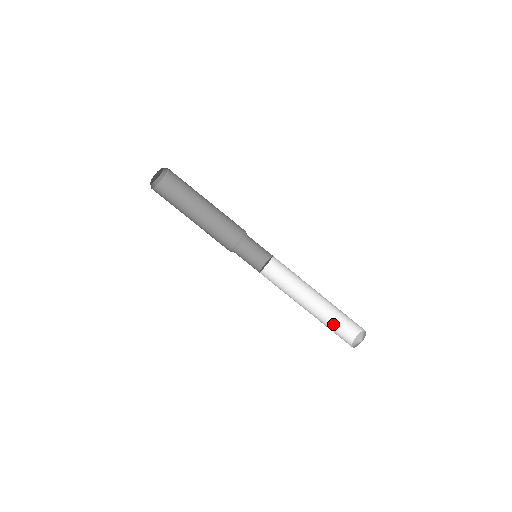
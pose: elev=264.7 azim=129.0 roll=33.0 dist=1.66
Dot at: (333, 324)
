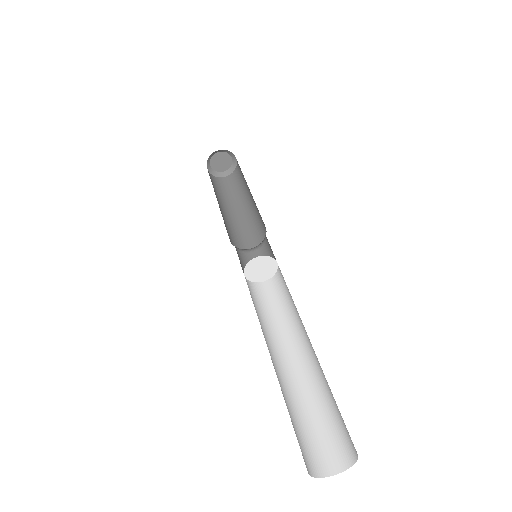
Dot at: (293, 417)
